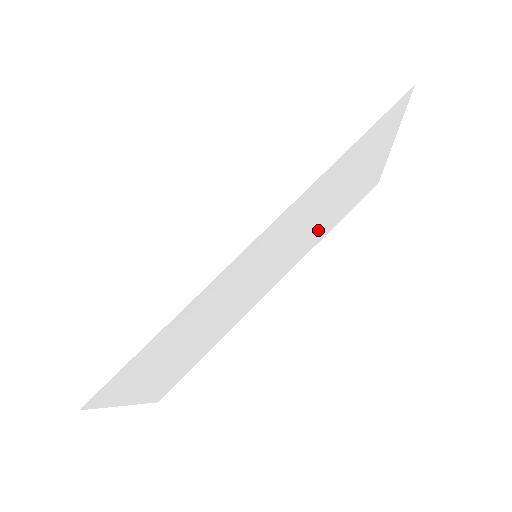
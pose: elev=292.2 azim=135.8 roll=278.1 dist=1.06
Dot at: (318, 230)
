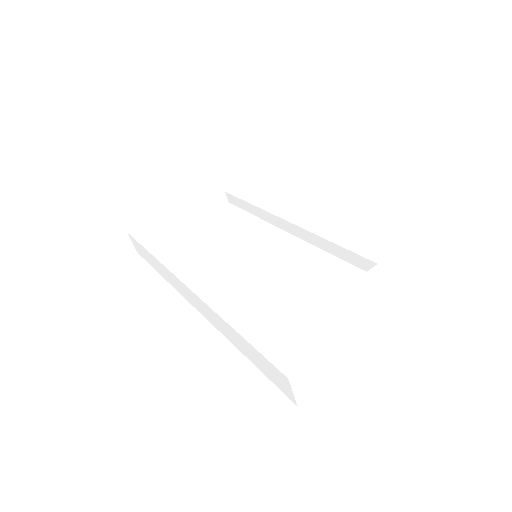
Dot at: occluded
